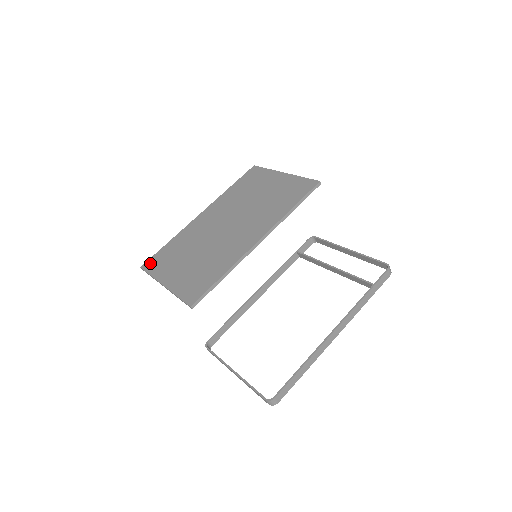
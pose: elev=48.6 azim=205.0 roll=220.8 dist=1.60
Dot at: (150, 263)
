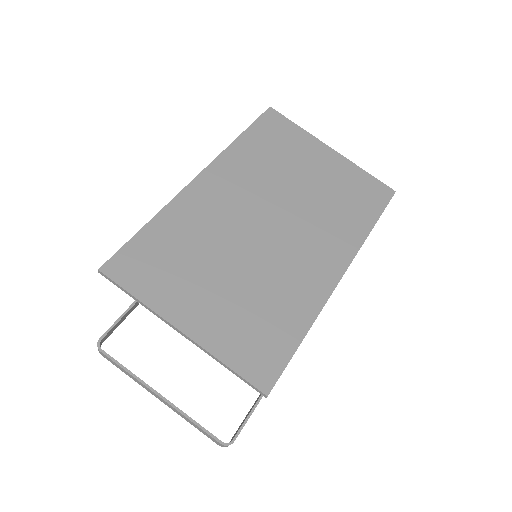
Dot at: (123, 265)
